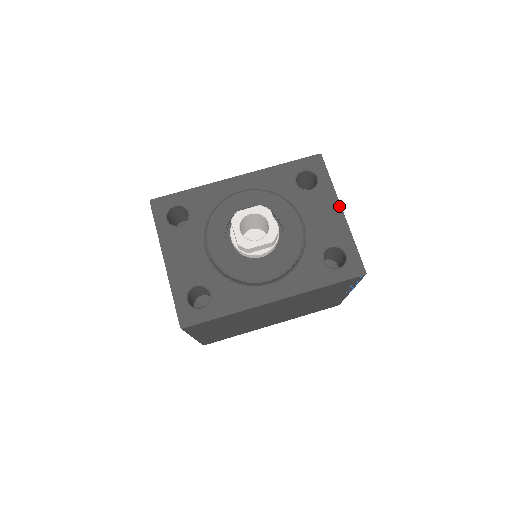
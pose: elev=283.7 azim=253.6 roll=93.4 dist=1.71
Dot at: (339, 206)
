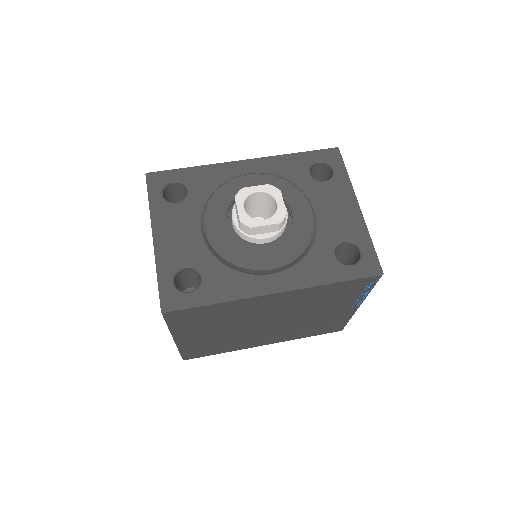
Dot at: (355, 201)
